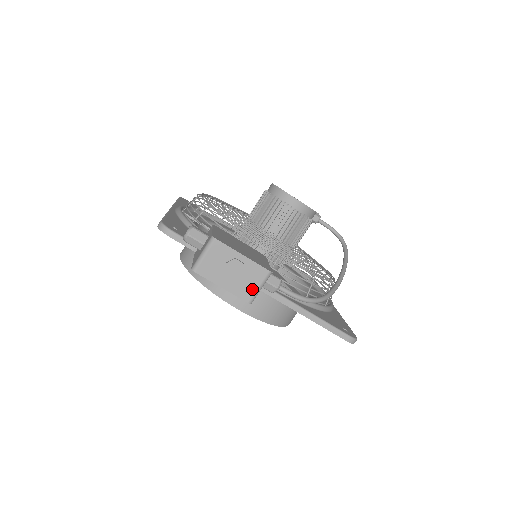
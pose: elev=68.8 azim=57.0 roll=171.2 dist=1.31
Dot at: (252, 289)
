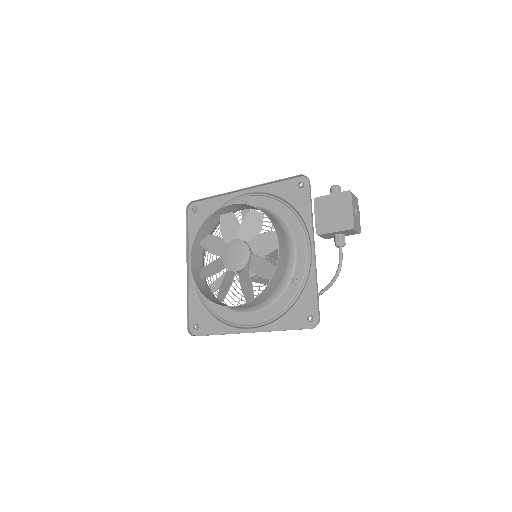
Dot at: (356, 226)
